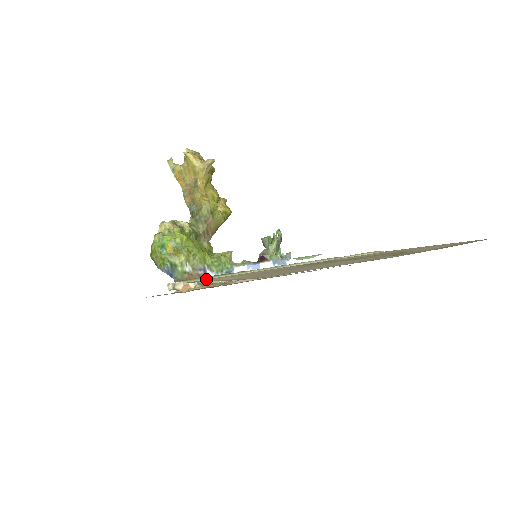
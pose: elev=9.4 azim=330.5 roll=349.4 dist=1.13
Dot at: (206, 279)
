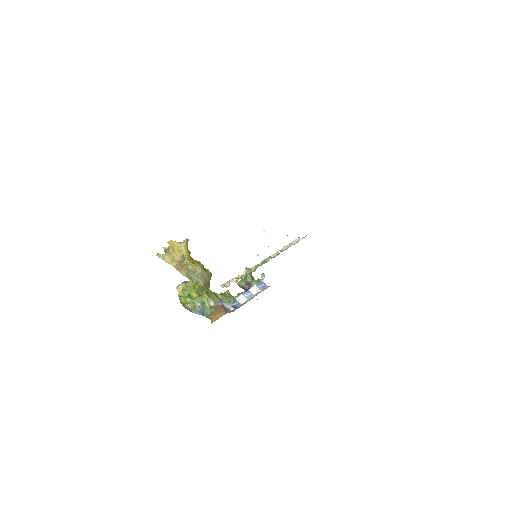
Dot at: occluded
